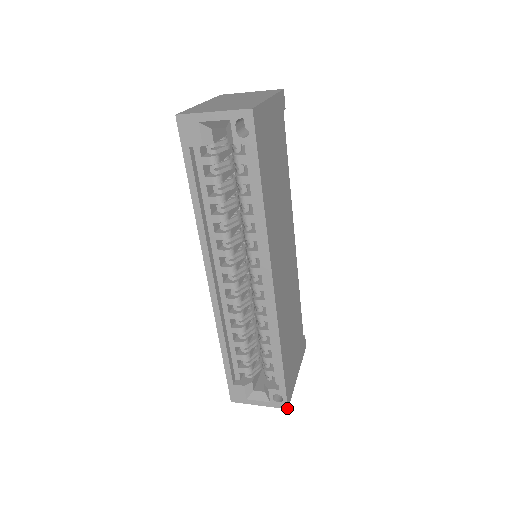
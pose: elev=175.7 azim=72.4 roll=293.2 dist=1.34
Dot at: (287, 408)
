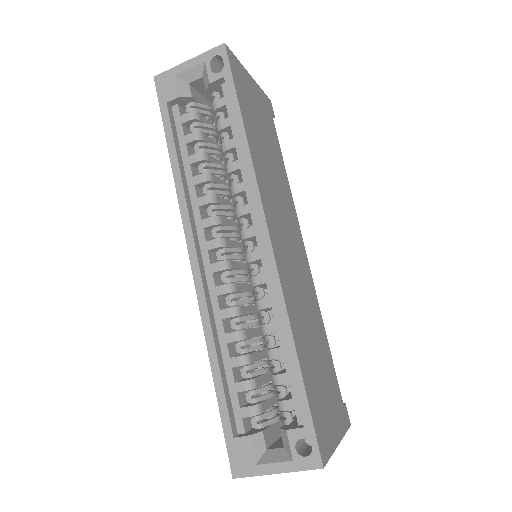
Dot at: (321, 466)
